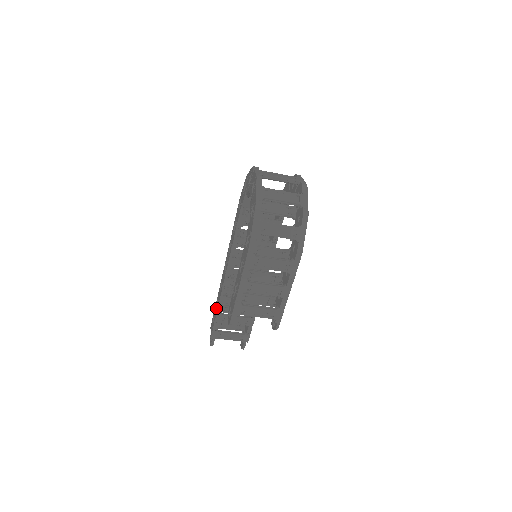
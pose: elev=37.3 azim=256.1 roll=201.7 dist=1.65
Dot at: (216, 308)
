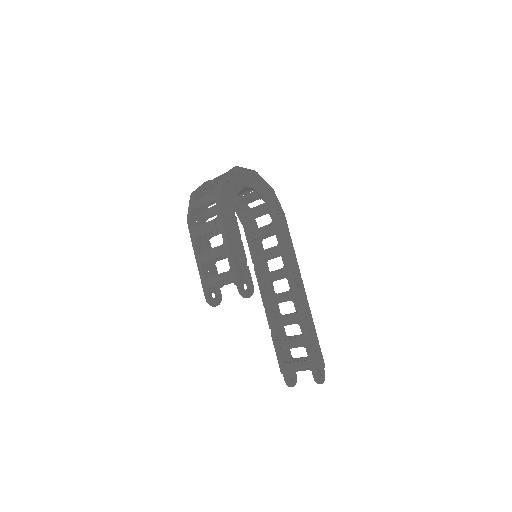
Dot at: occluded
